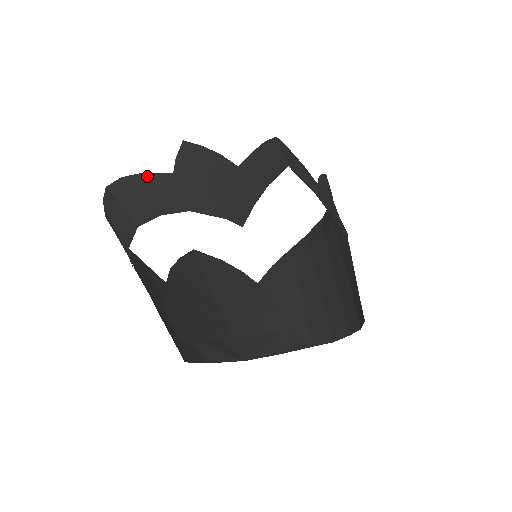
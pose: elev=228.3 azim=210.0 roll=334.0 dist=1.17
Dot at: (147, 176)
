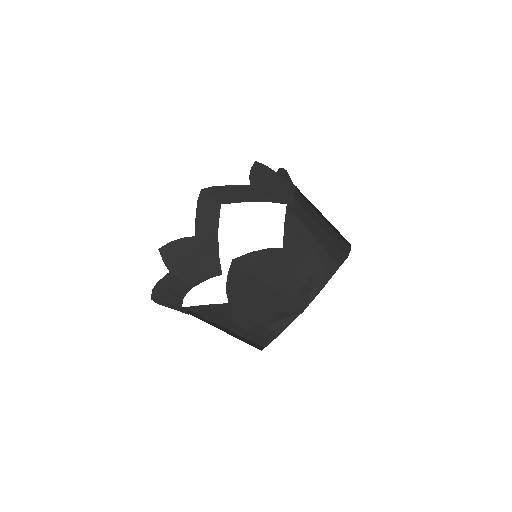
Dot at: (161, 282)
